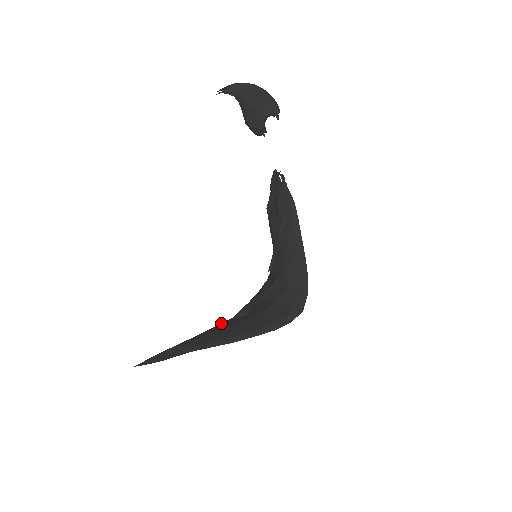
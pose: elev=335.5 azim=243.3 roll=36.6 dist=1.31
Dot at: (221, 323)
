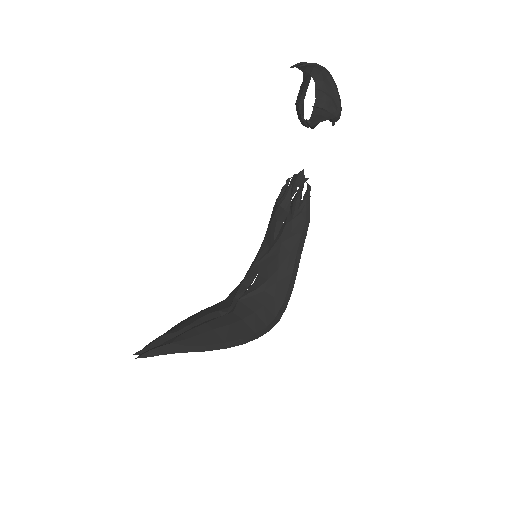
Dot at: (209, 314)
